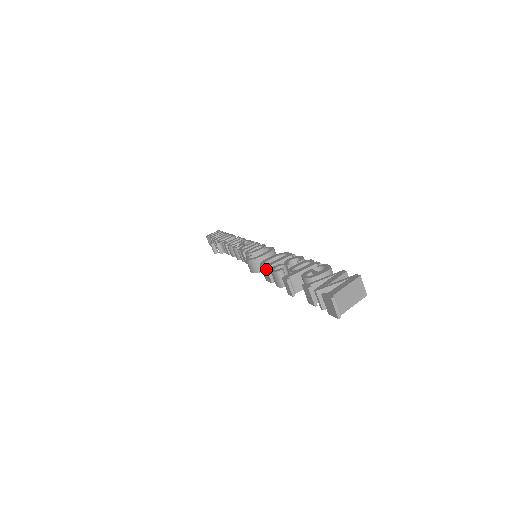
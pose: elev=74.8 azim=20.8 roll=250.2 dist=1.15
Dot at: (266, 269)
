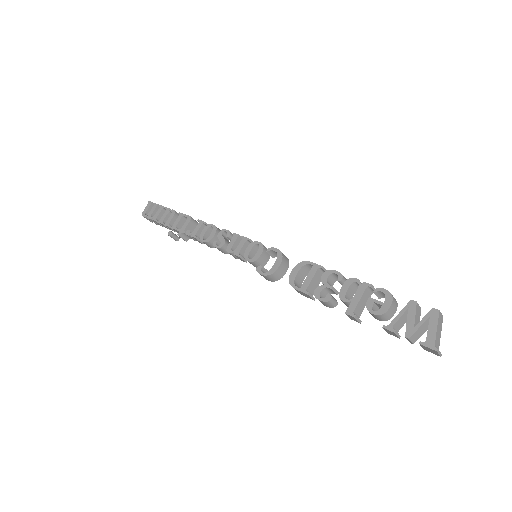
Dot at: (307, 295)
